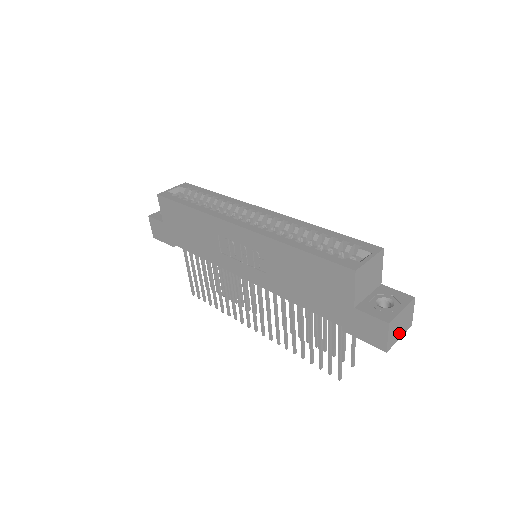
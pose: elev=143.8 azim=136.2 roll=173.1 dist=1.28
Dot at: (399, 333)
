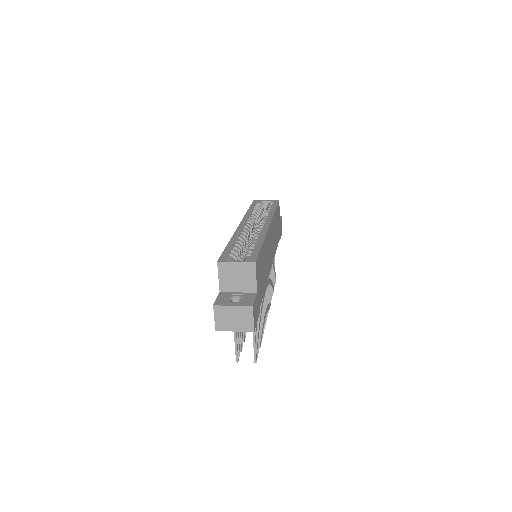
Dot at: (233, 325)
